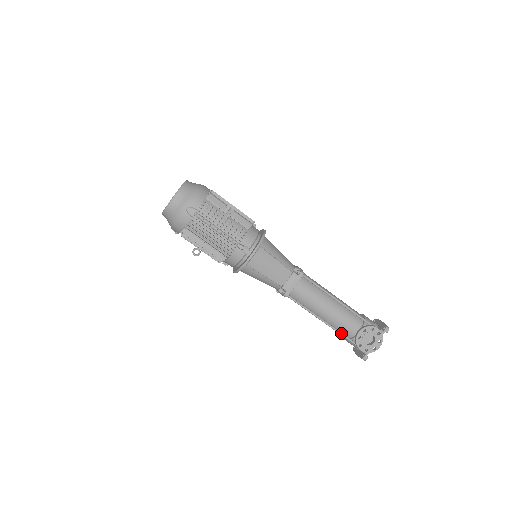
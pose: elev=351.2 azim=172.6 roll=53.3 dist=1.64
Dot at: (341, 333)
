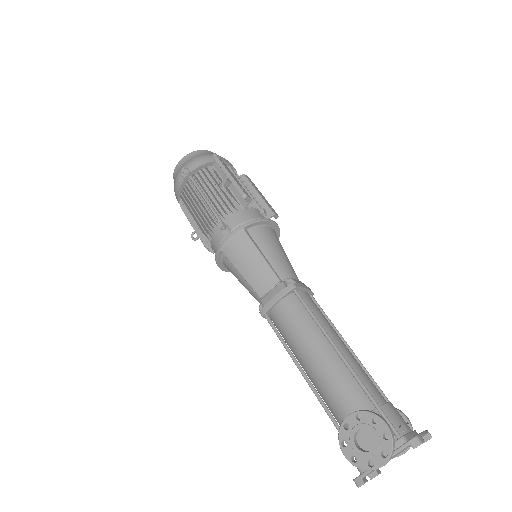
Dot at: (328, 411)
